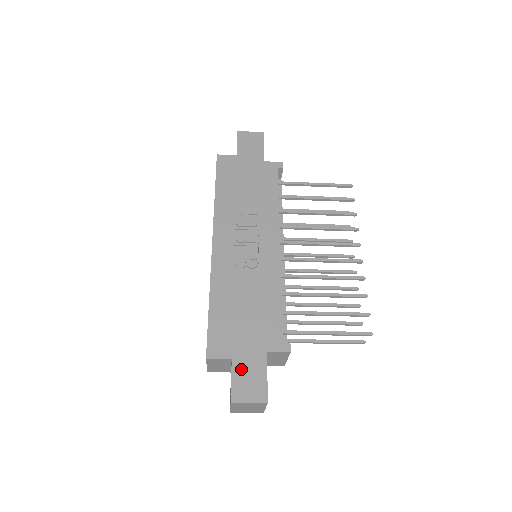
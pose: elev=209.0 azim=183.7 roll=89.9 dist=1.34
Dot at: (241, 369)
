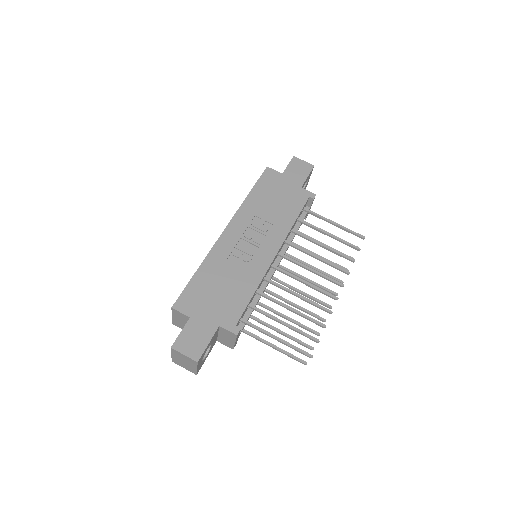
Dot at: (193, 328)
